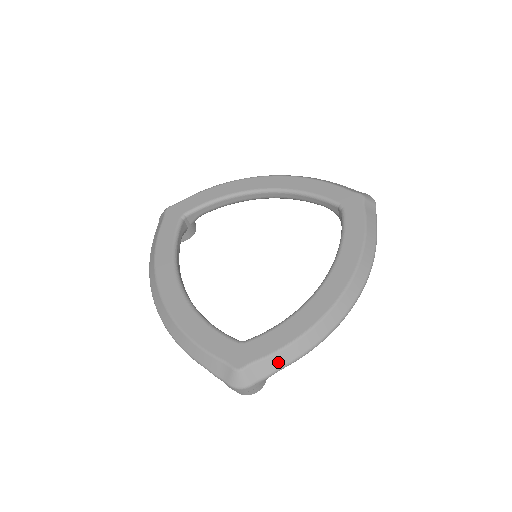
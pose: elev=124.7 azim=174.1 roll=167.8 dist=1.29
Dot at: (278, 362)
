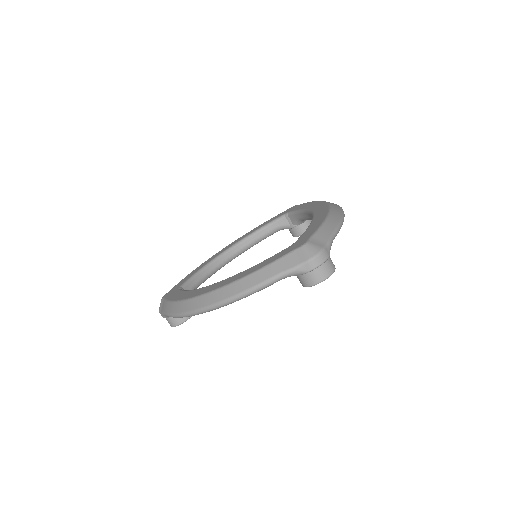
Dot at: (327, 231)
